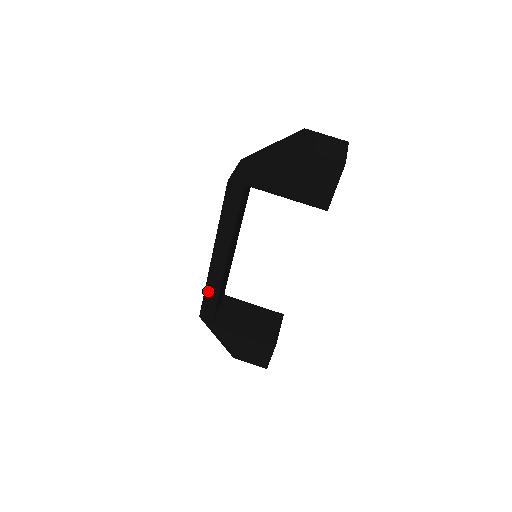
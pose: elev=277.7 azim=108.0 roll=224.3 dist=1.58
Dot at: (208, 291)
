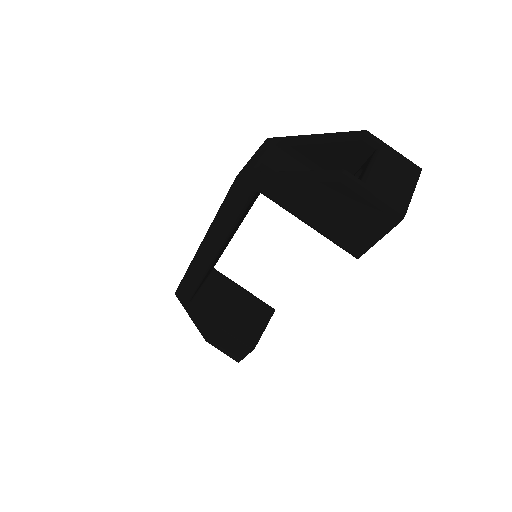
Dot at: (188, 277)
